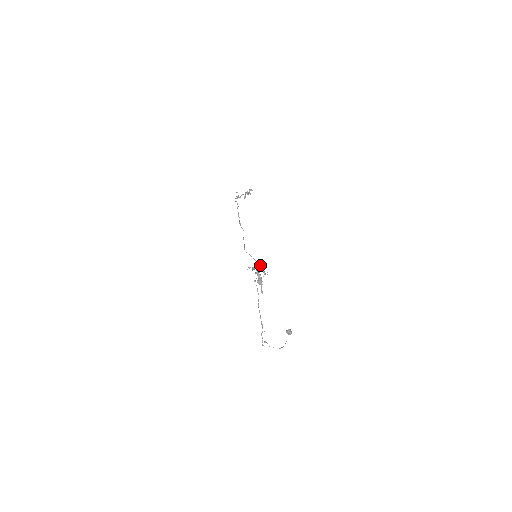
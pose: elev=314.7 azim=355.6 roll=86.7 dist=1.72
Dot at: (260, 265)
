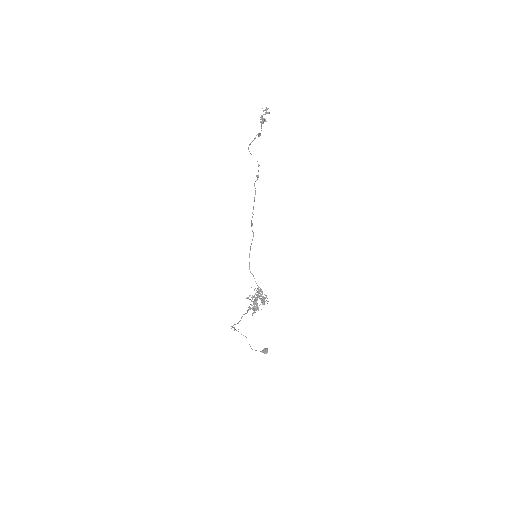
Dot at: (261, 294)
